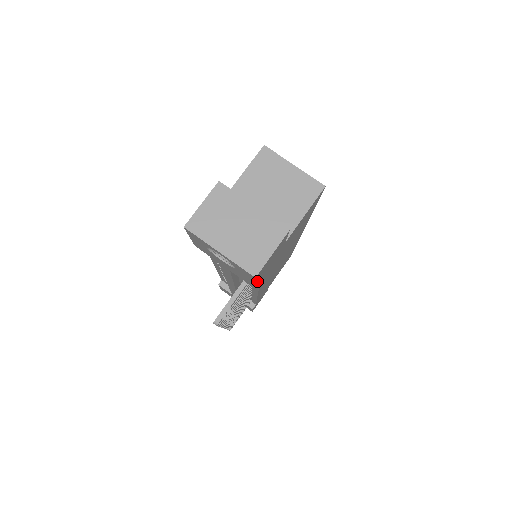
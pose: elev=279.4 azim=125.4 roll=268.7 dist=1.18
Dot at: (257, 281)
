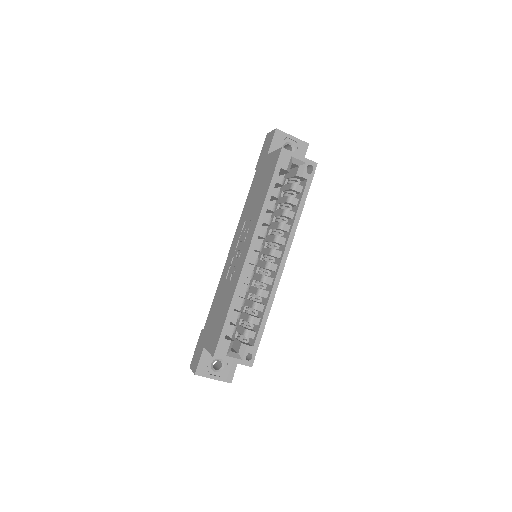
Dot at: occluded
